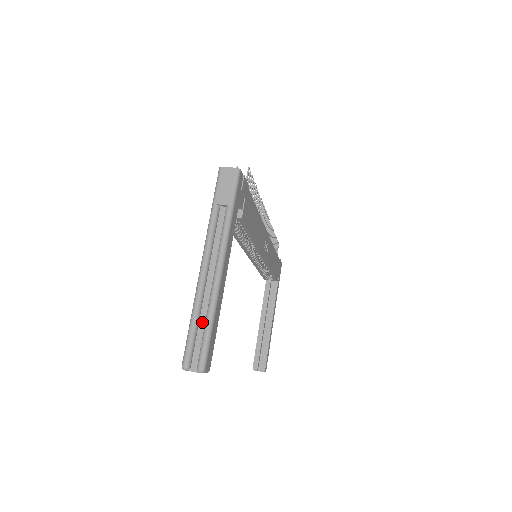
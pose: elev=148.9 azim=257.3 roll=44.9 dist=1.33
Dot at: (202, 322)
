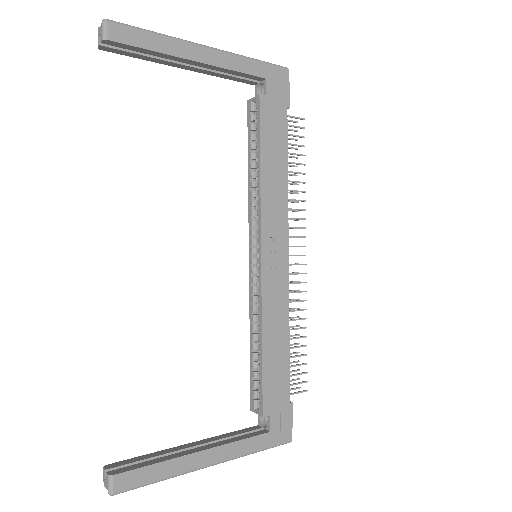
Dot at: occluded
